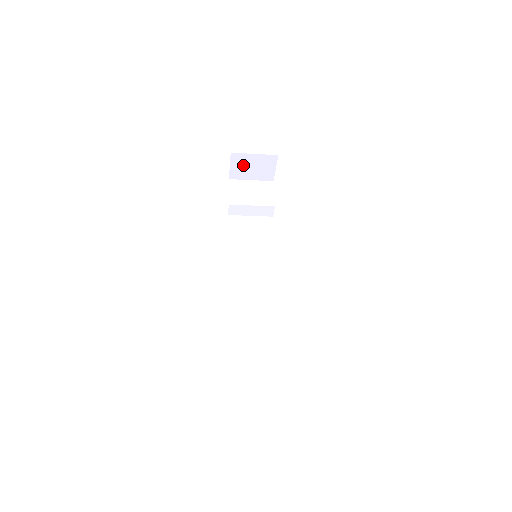
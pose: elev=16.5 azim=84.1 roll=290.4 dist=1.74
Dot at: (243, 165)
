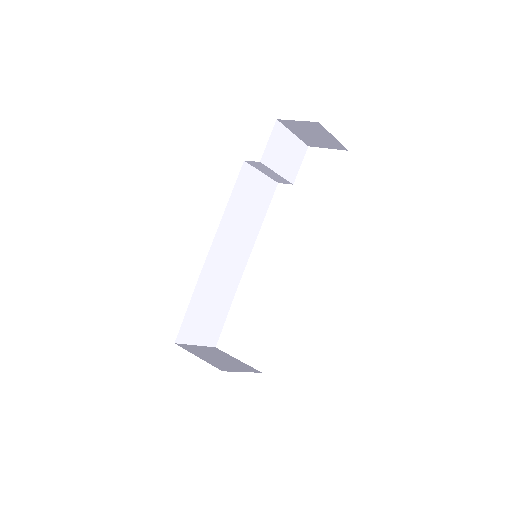
Dot at: (309, 129)
